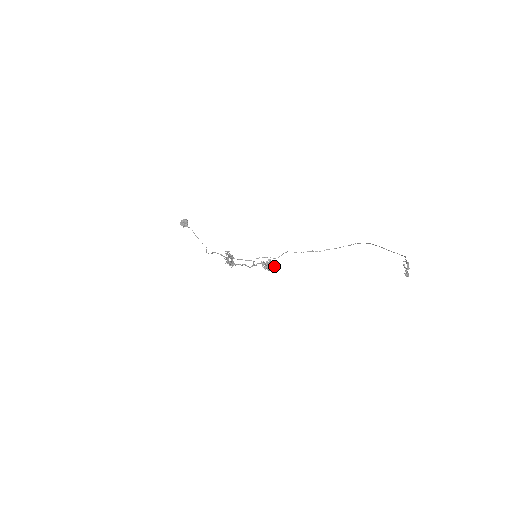
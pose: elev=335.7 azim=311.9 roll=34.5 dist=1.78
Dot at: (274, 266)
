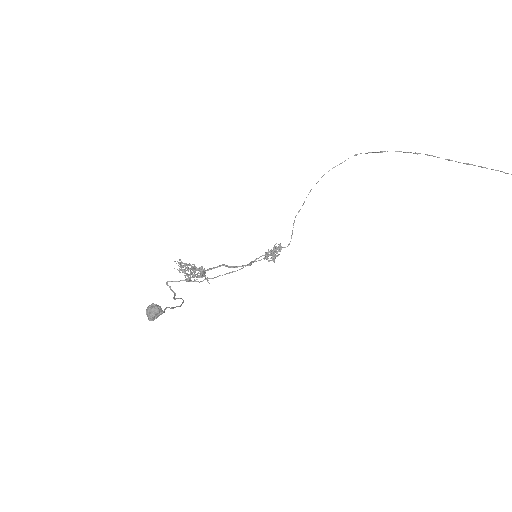
Dot at: (280, 248)
